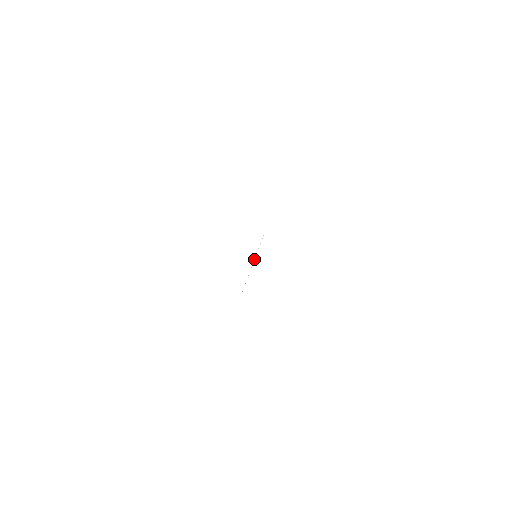
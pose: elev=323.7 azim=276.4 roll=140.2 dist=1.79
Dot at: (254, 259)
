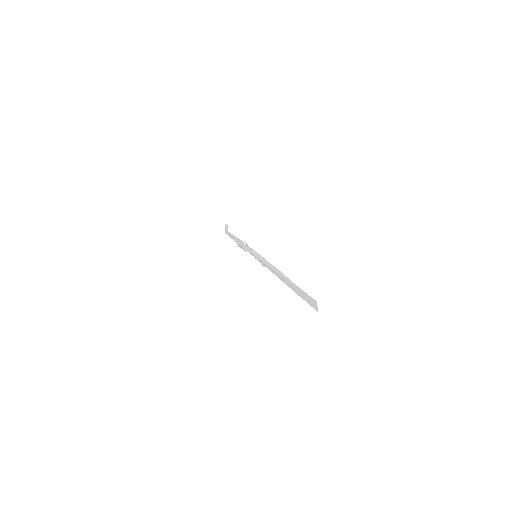
Dot at: (261, 259)
